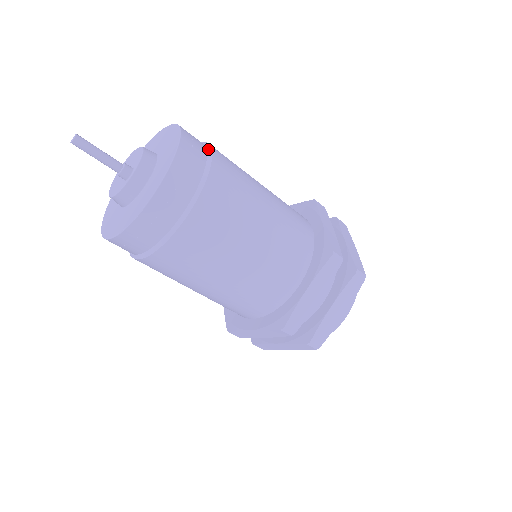
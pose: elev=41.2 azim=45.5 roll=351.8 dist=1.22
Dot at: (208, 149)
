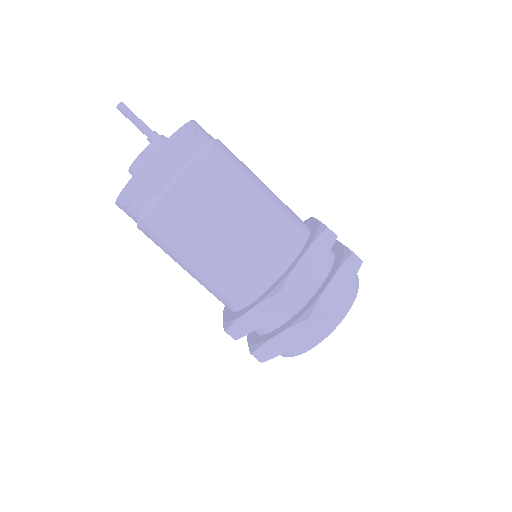
Dot at: occluded
